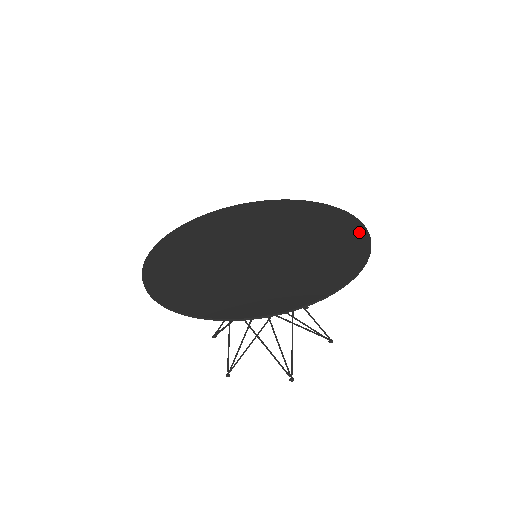
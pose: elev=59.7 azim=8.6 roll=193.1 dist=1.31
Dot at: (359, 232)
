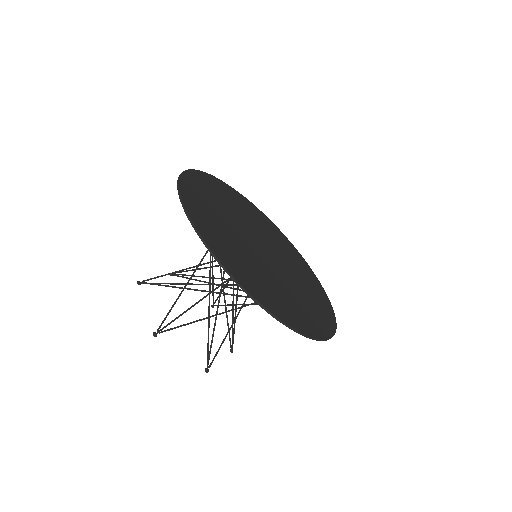
Dot at: (323, 293)
